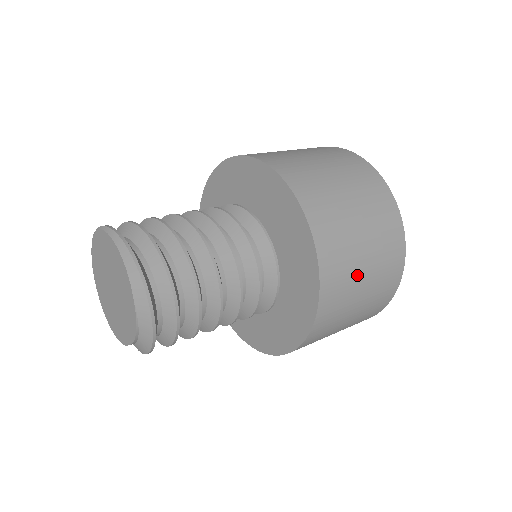
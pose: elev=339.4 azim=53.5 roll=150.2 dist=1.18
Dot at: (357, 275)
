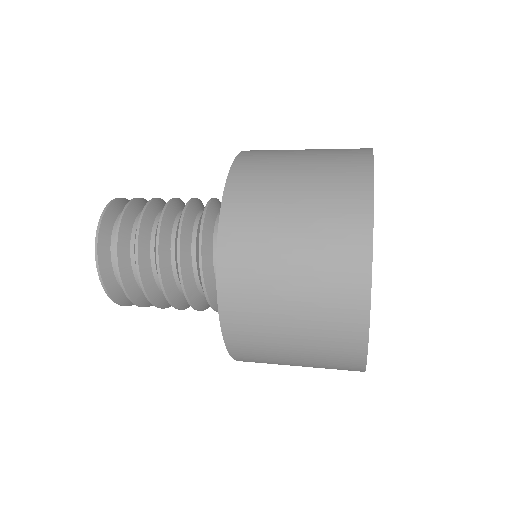
Dot at: (276, 306)
